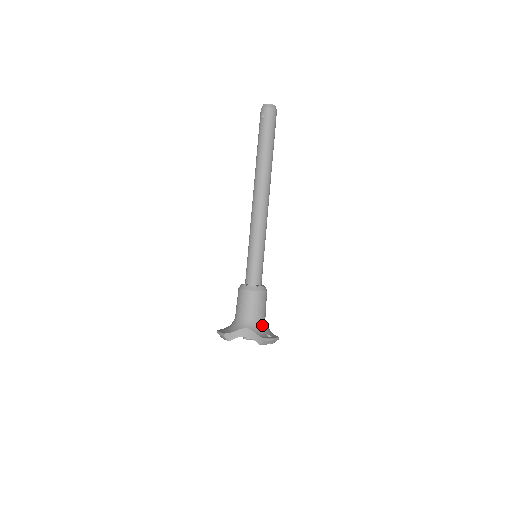
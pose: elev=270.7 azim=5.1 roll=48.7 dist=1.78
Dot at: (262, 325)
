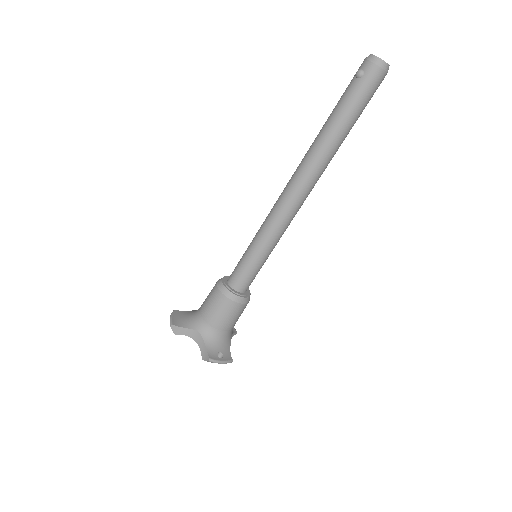
Dot at: (221, 337)
